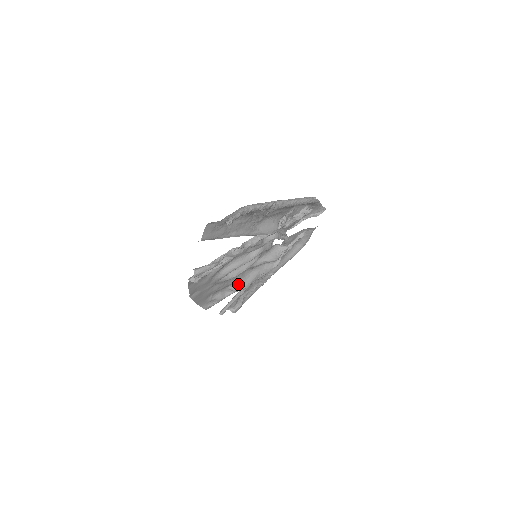
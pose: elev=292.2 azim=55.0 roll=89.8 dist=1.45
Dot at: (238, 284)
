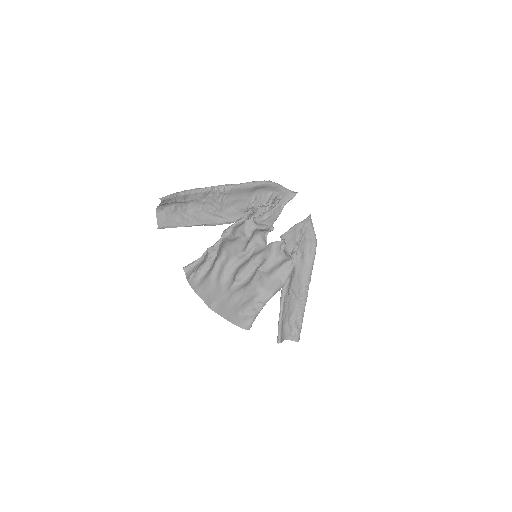
Dot at: (262, 294)
